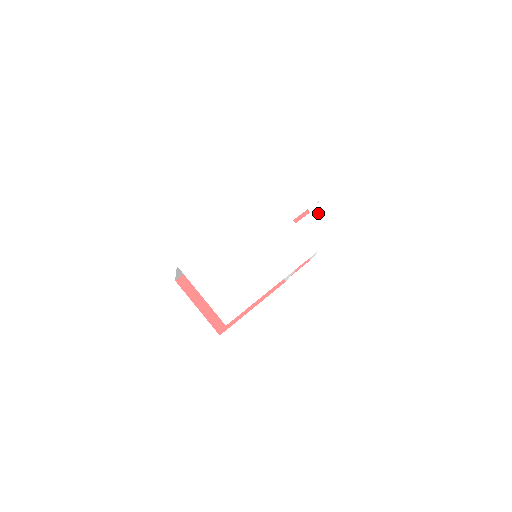
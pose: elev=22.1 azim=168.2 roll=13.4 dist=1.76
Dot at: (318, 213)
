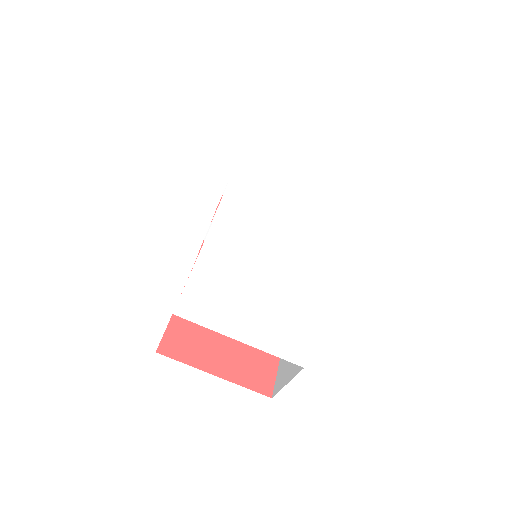
Dot at: (295, 170)
